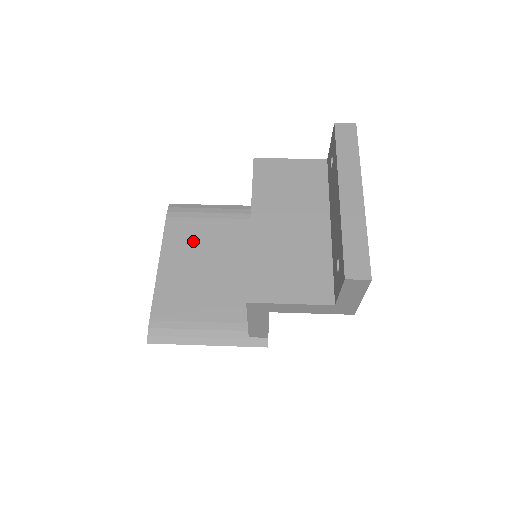
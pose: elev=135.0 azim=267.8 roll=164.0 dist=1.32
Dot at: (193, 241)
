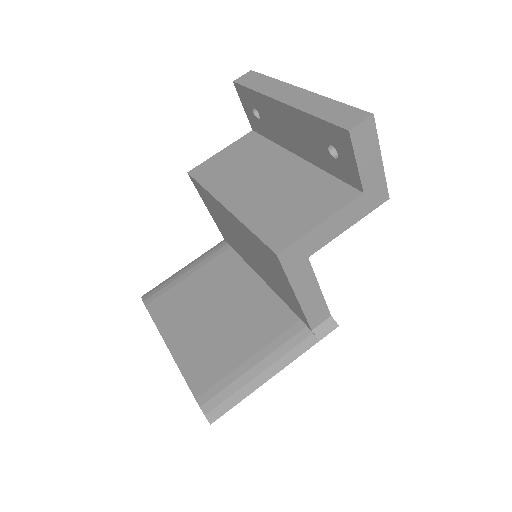
Dot at: (187, 303)
